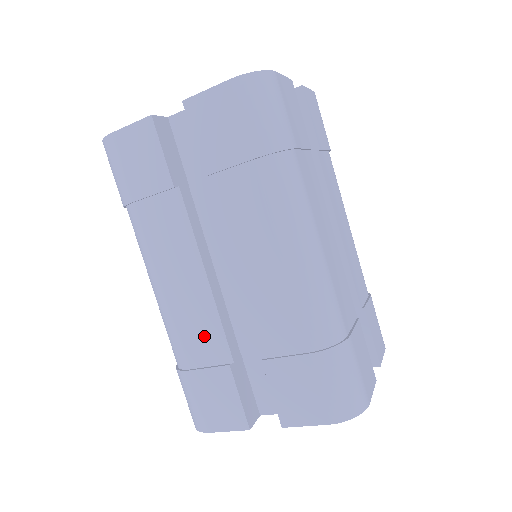
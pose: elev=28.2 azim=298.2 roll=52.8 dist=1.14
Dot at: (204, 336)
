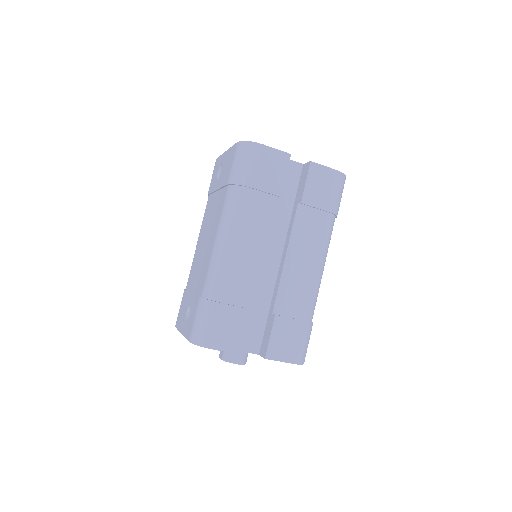
Dot at: (247, 287)
